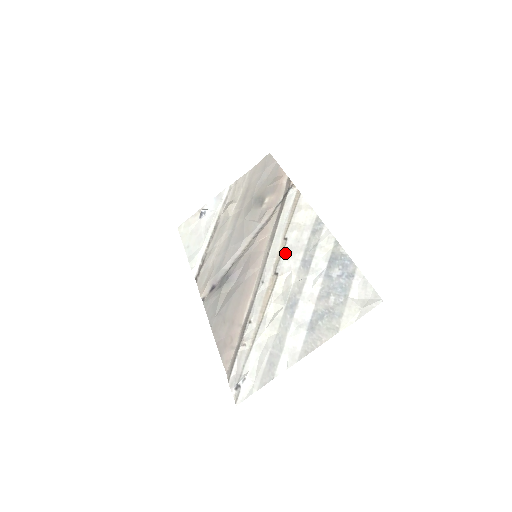
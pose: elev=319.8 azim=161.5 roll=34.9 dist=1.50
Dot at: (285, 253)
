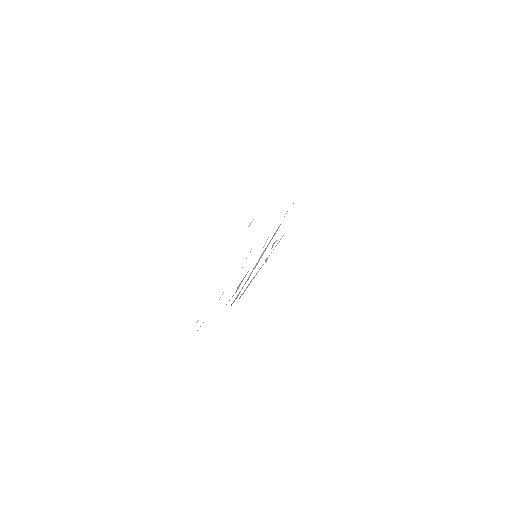
Dot at: occluded
